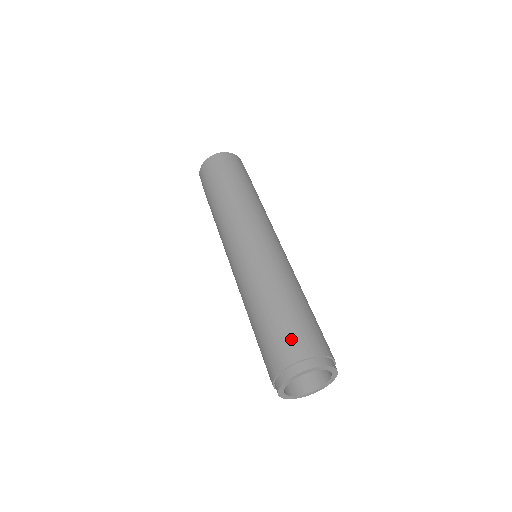
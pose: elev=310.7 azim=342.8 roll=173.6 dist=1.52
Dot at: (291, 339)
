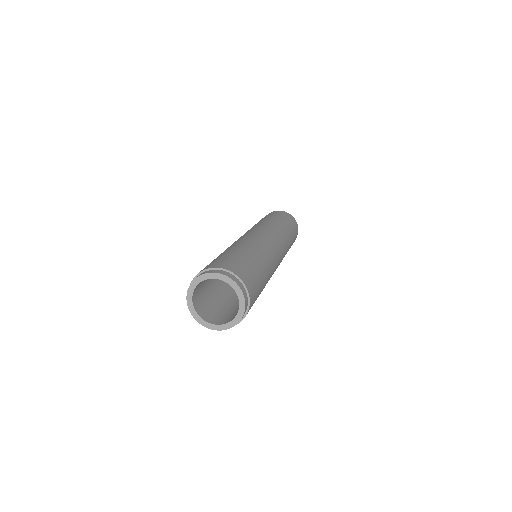
Dot at: (231, 262)
